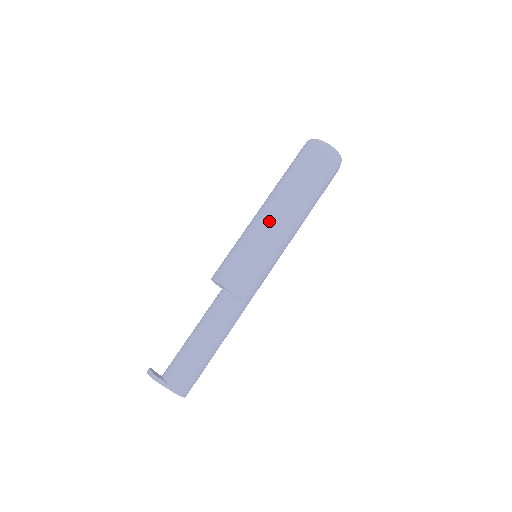
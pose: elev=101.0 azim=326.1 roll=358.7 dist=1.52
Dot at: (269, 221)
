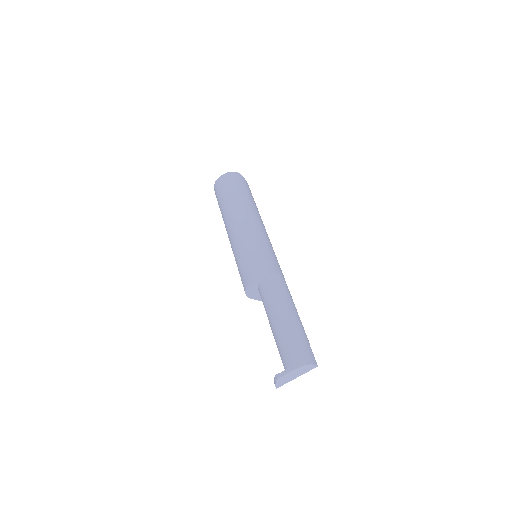
Dot at: (235, 230)
